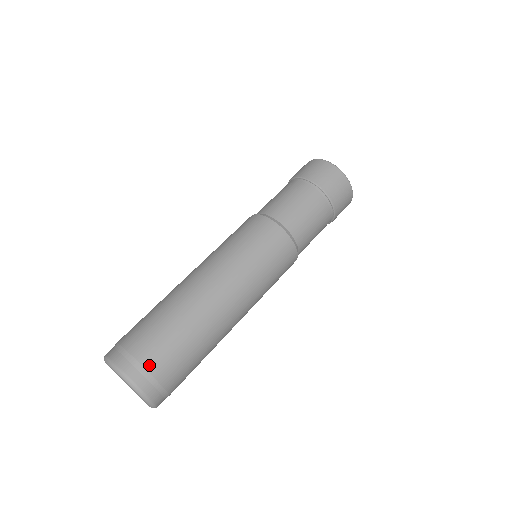
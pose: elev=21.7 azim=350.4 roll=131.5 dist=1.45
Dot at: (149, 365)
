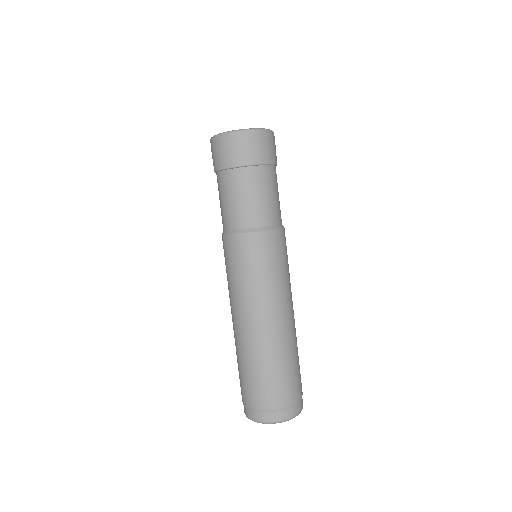
Dot at: (299, 395)
